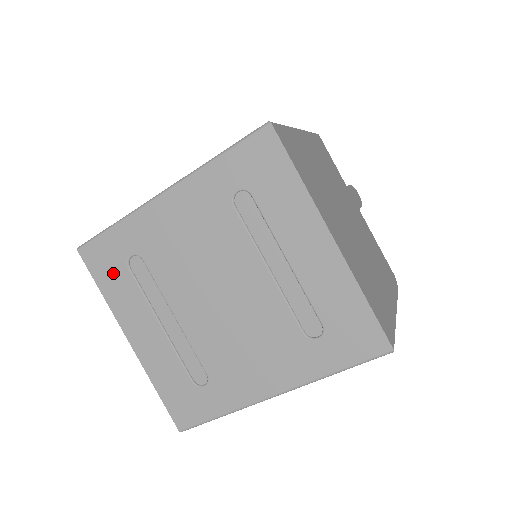
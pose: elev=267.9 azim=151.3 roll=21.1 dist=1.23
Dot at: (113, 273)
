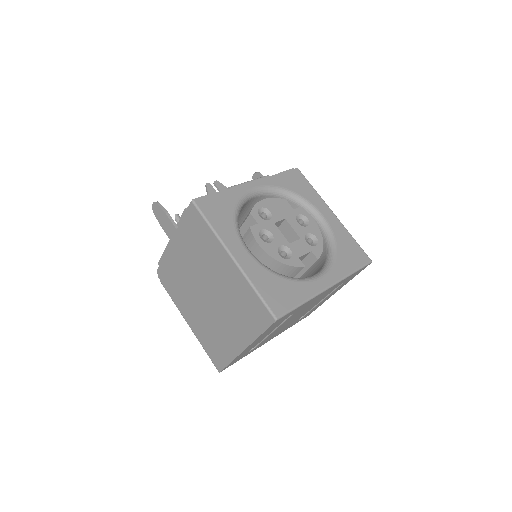
Dot at: occluded
